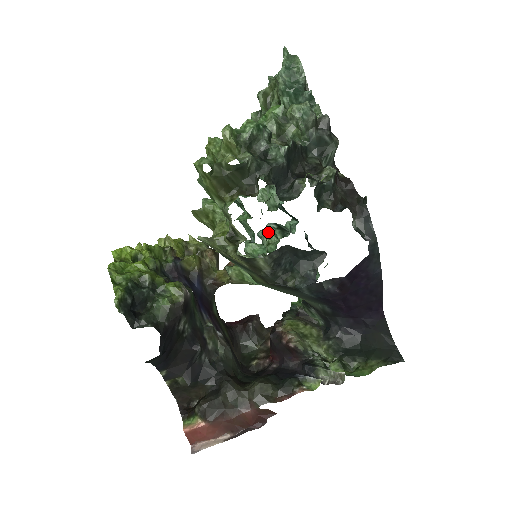
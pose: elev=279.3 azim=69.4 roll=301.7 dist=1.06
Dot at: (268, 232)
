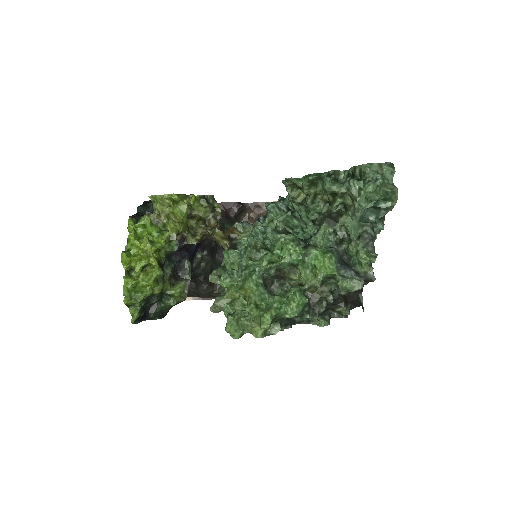
Dot at: (277, 210)
